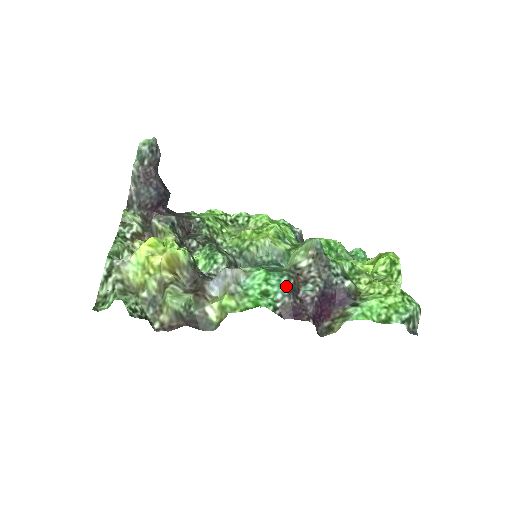
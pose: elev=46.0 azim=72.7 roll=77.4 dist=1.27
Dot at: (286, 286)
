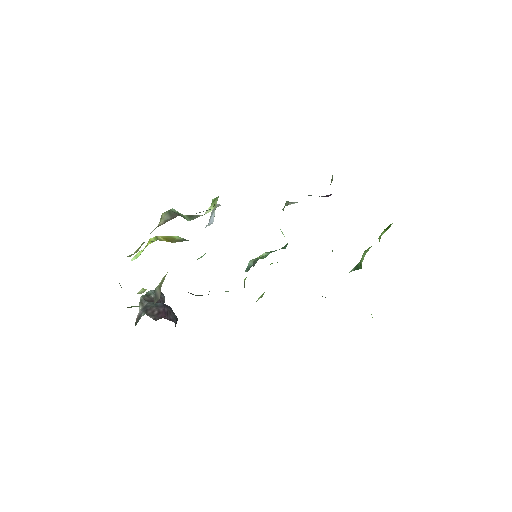
Dot at: occluded
